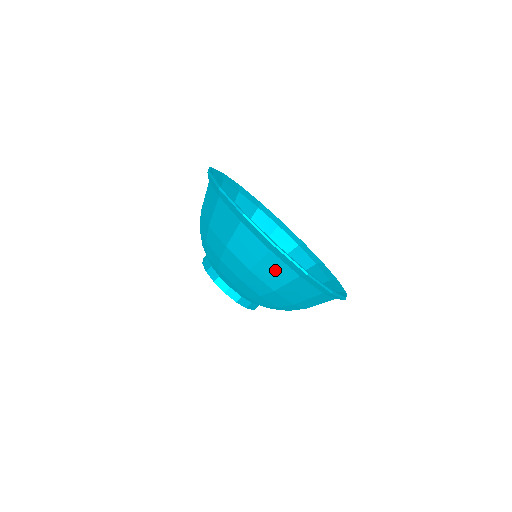
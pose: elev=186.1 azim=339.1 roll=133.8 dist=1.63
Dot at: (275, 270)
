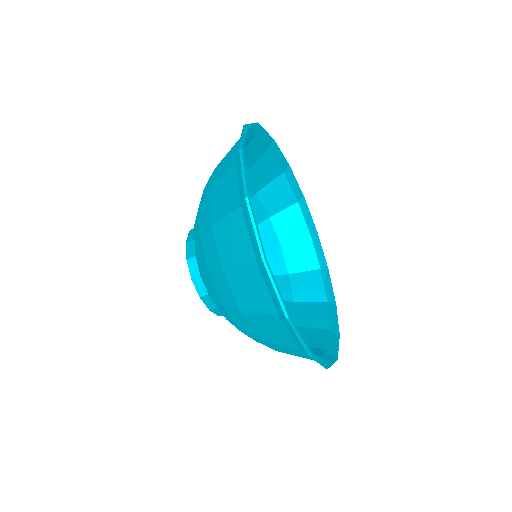
Dot at: occluded
